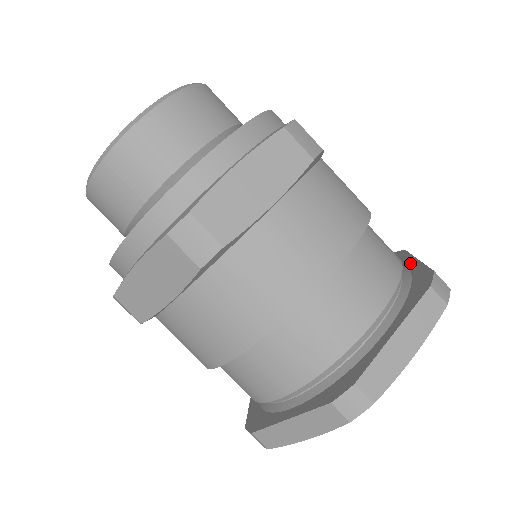
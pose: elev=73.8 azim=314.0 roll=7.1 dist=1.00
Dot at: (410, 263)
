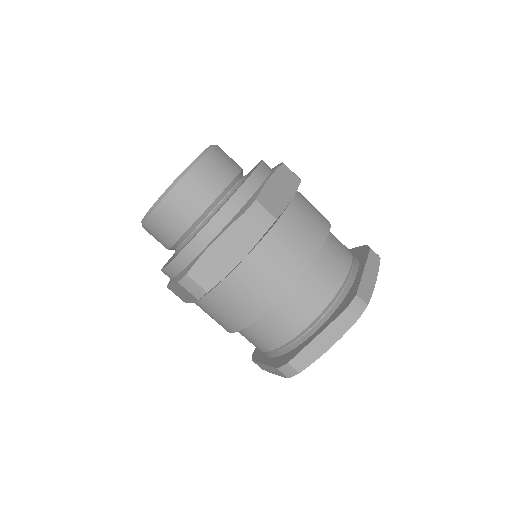
Dot at: occluded
